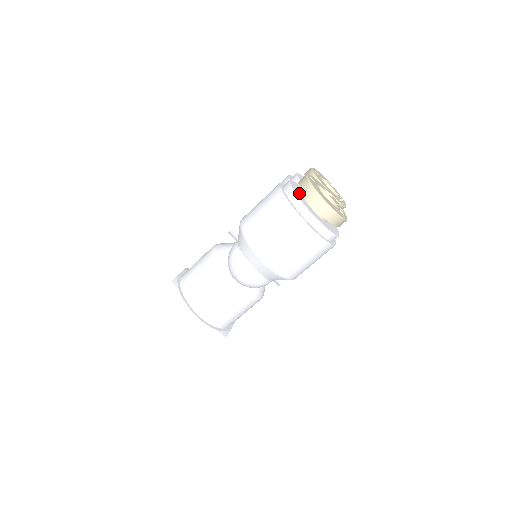
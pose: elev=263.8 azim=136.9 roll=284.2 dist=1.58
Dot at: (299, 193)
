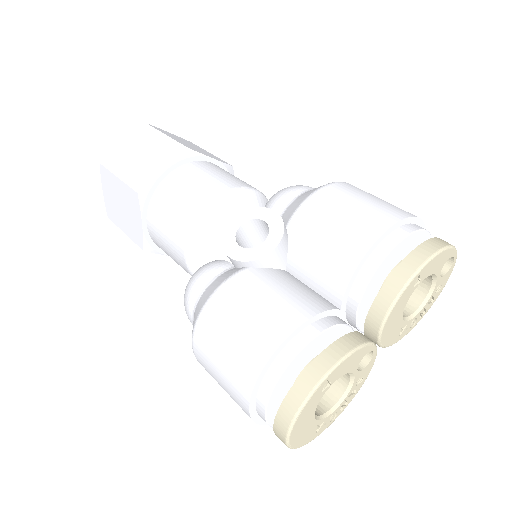
Dot at: (290, 380)
